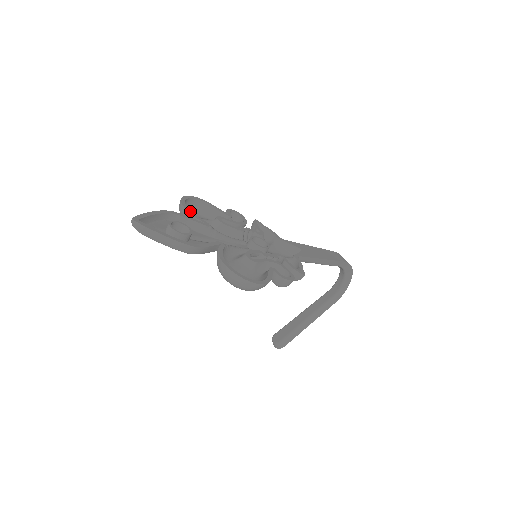
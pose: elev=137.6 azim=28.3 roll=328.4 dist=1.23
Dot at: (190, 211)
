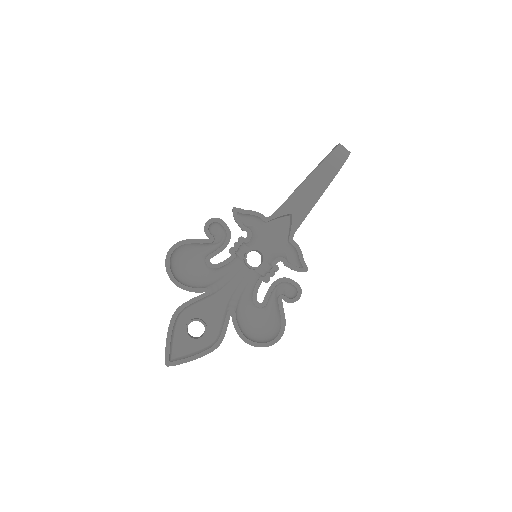
Dot at: (185, 287)
